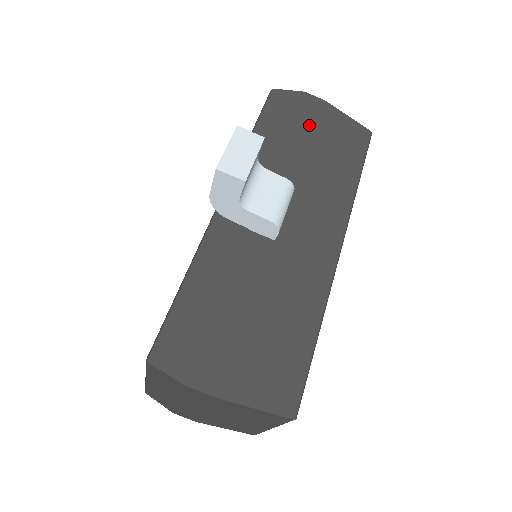
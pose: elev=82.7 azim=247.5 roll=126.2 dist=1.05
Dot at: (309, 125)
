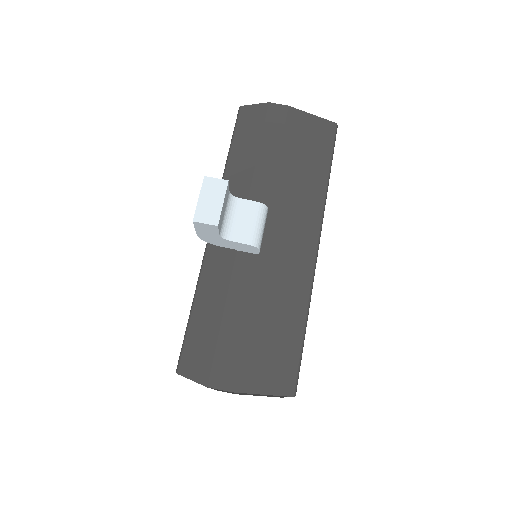
Dot at: (276, 136)
